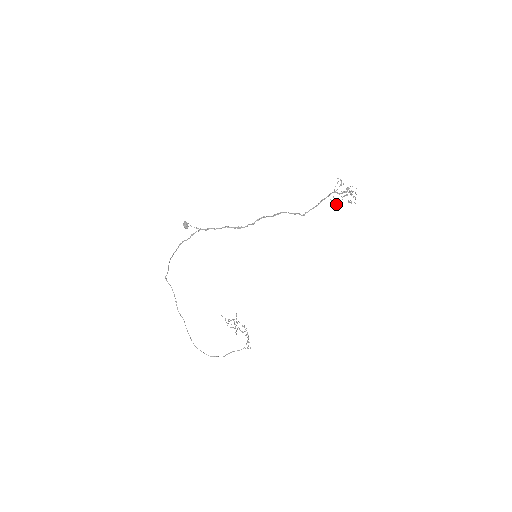
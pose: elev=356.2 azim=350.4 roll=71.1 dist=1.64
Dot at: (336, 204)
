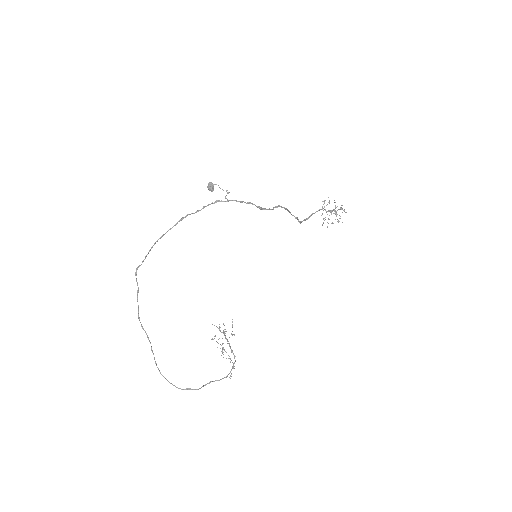
Dot at: occluded
